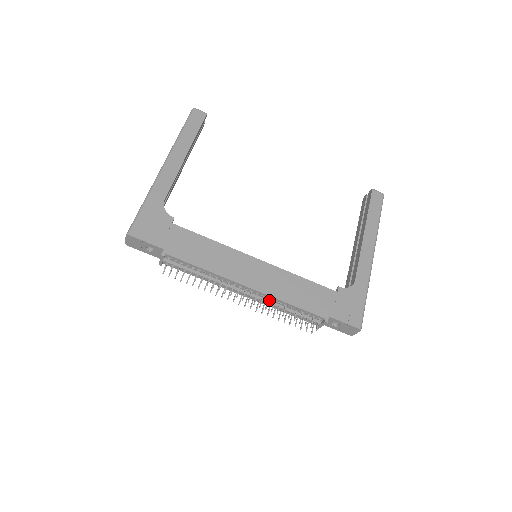
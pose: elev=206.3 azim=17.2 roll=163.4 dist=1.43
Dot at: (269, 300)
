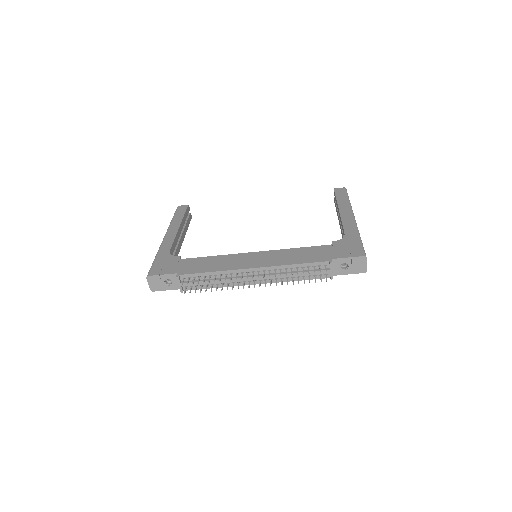
Dot at: (277, 273)
